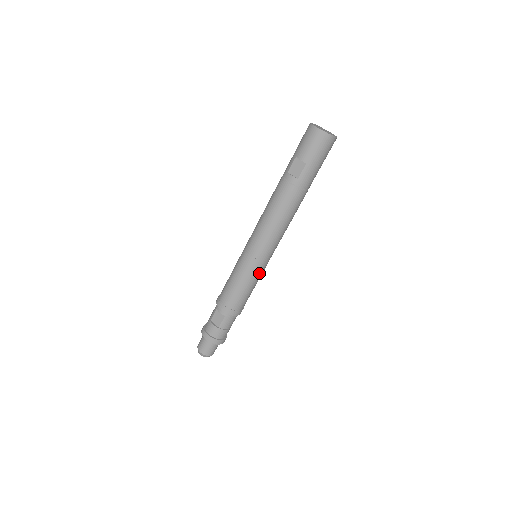
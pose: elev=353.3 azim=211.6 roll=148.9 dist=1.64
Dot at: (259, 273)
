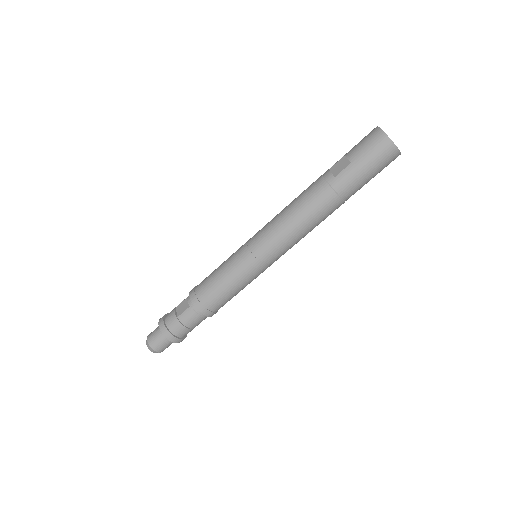
Dot at: (248, 273)
